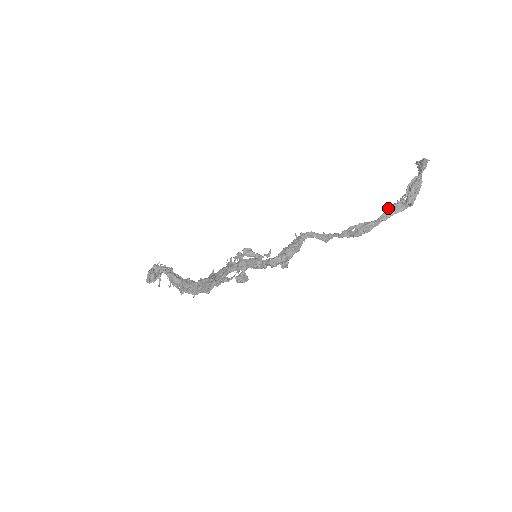
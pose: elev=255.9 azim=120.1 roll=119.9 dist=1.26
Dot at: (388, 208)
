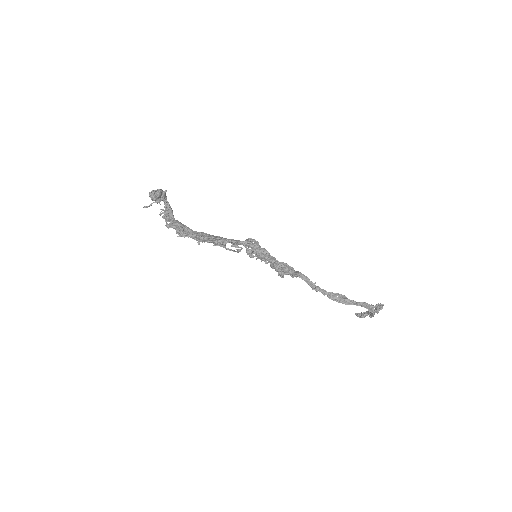
Dot at: occluded
